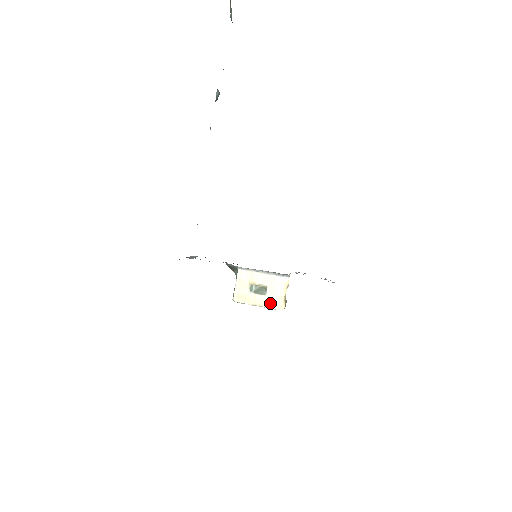
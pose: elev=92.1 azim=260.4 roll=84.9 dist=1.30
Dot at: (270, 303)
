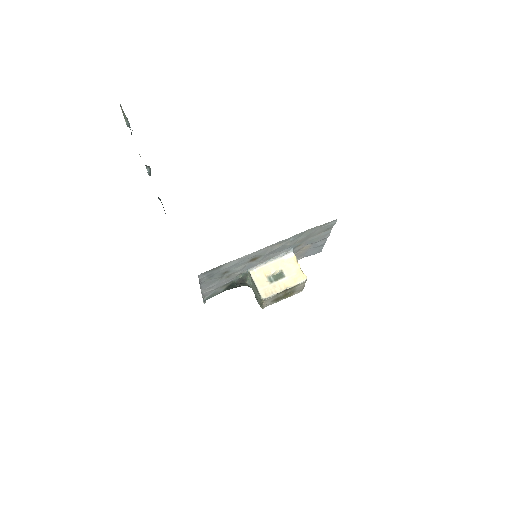
Dot at: (293, 281)
